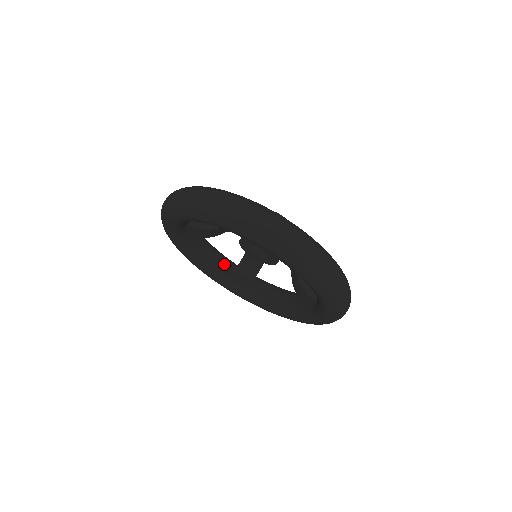
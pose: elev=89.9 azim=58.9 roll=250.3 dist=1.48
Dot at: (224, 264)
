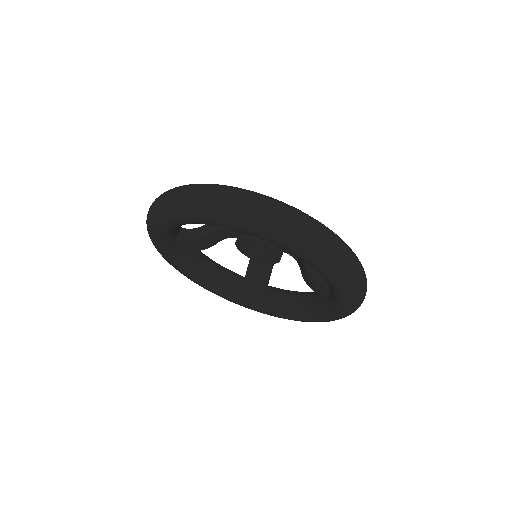
Dot at: (233, 279)
